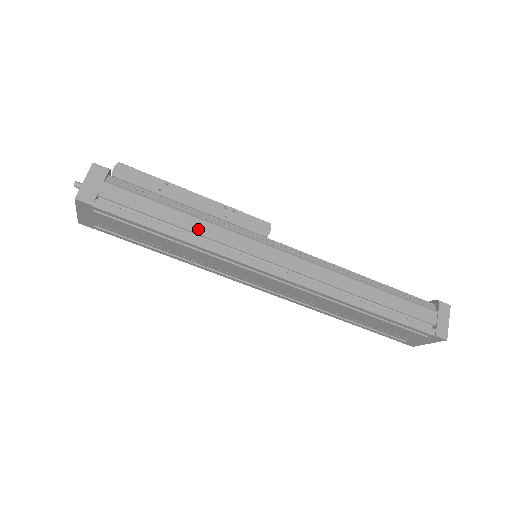
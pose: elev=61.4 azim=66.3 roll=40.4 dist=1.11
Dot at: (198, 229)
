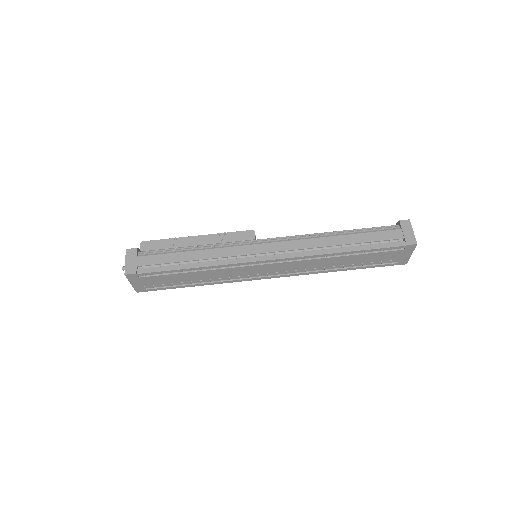
Dot at: (206, 256)
